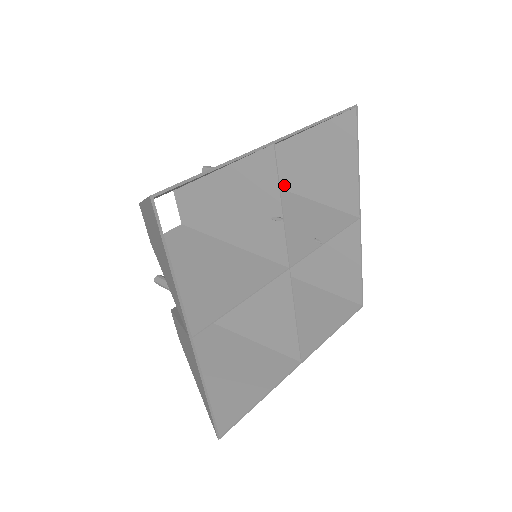
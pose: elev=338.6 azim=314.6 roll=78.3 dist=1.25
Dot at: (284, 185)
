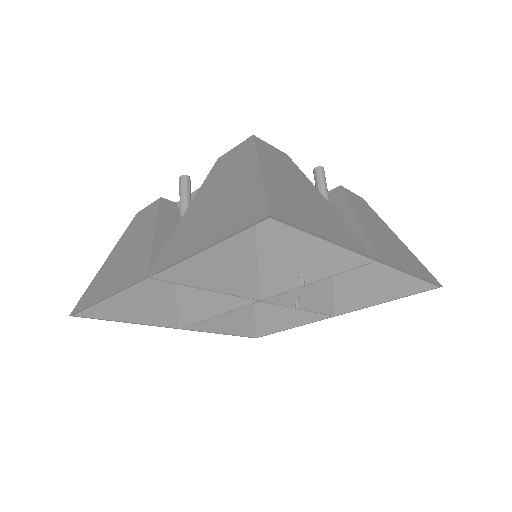
Dot at: occluded
